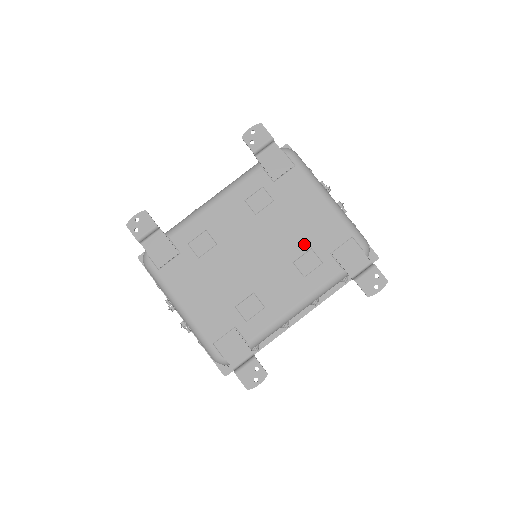
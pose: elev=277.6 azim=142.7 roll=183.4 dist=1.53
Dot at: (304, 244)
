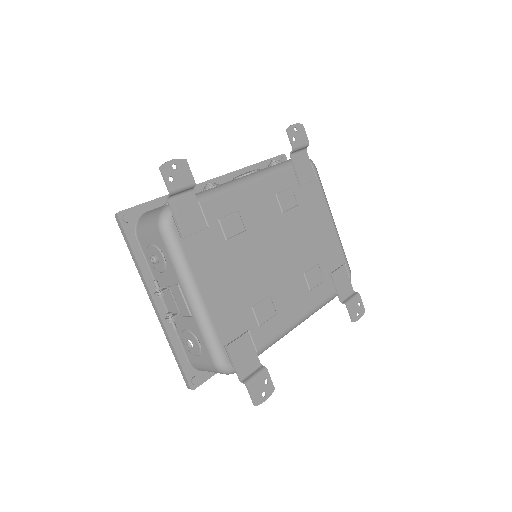
Dot at: (314, 258)
